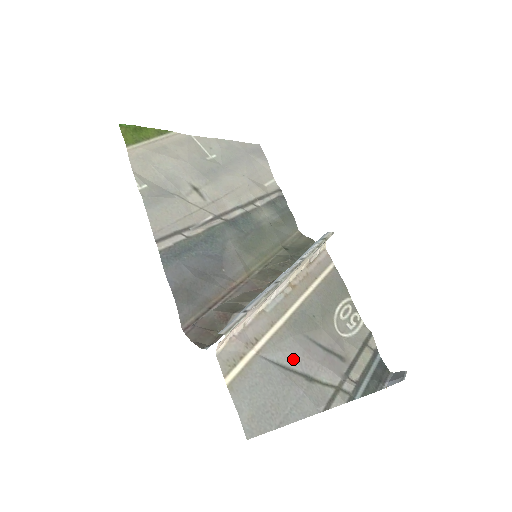
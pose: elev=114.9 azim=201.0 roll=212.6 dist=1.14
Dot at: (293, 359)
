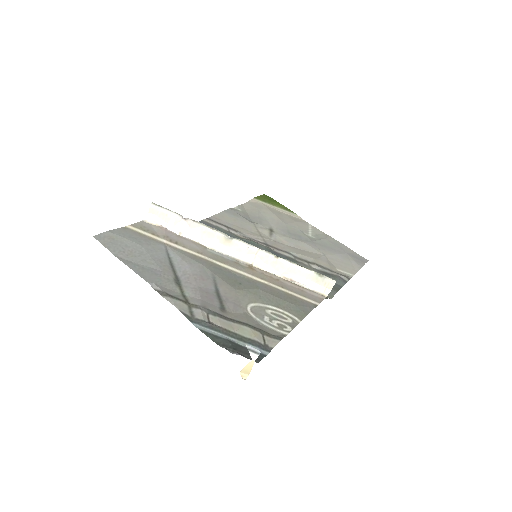
Dot at: (184, 268)
